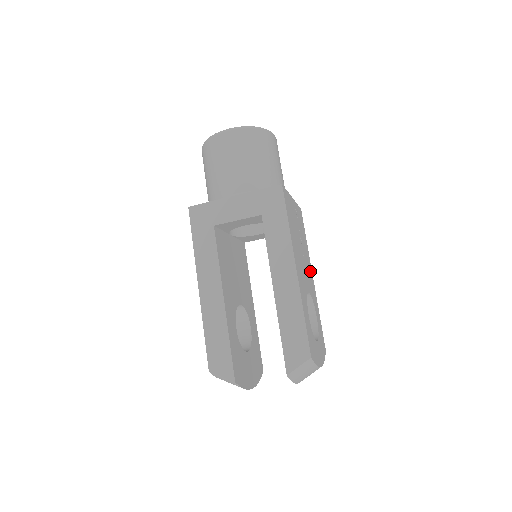
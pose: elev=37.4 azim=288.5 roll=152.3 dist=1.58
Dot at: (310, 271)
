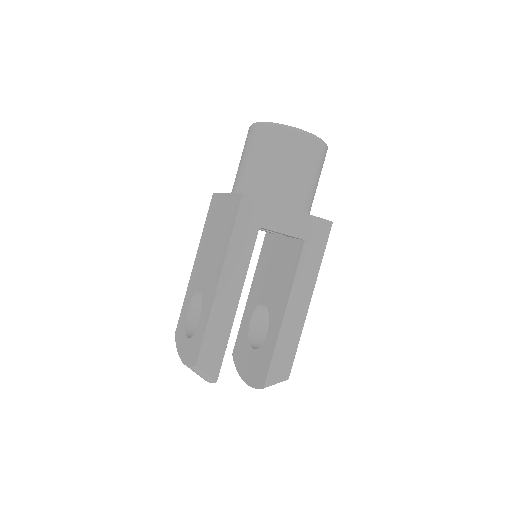
Dot at: occluded
